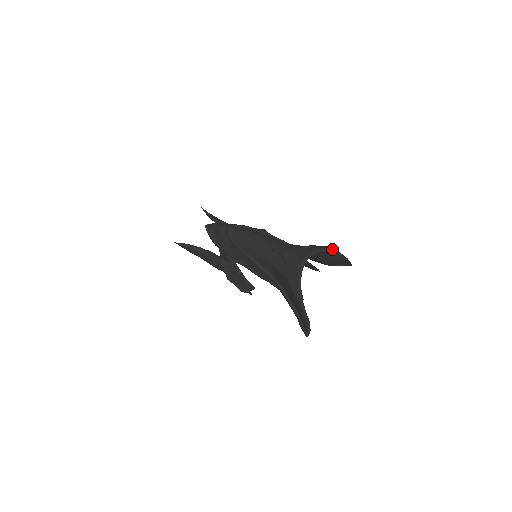
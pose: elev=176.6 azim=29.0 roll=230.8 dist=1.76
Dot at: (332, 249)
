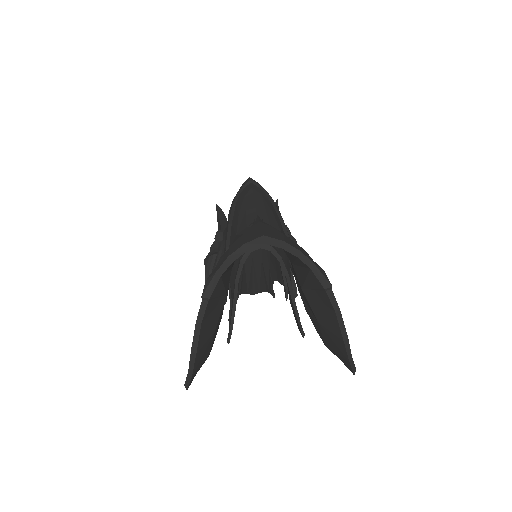
Dot at: (328, 281)
